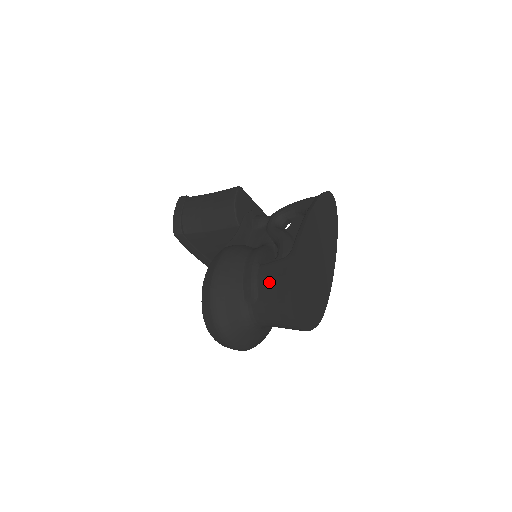
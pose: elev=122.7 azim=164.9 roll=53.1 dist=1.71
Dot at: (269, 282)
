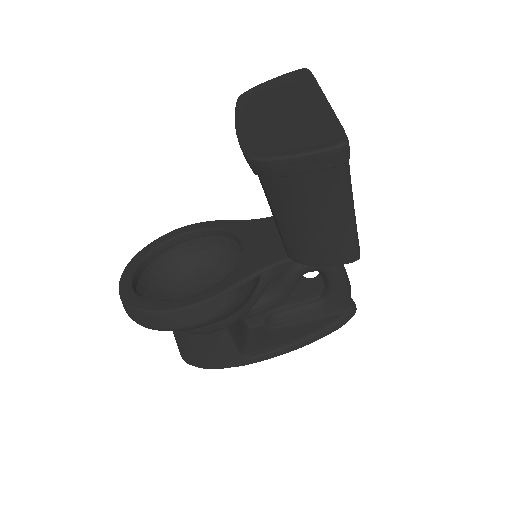
Dot at: (208, 347)
